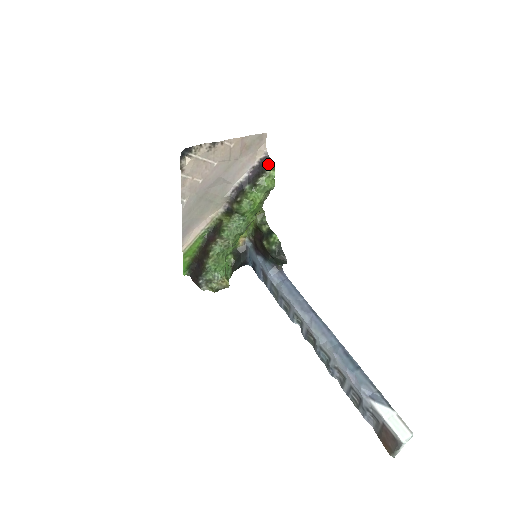
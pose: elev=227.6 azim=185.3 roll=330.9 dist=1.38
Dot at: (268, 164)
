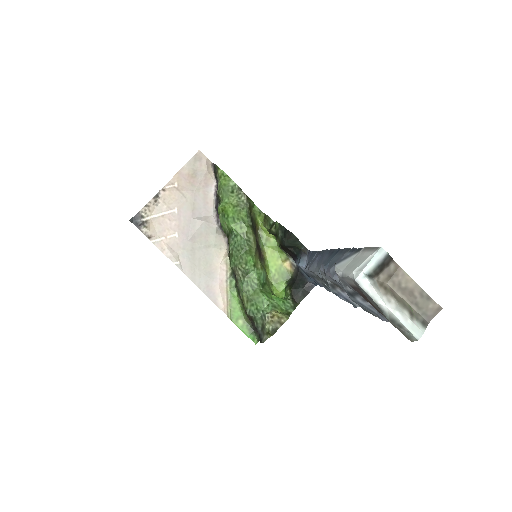
Dot at: (216, 170)
